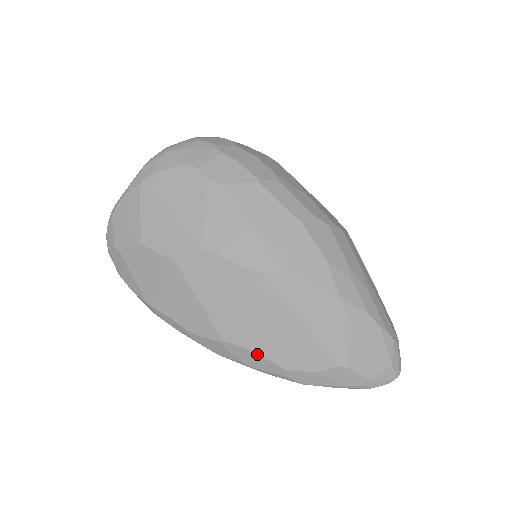
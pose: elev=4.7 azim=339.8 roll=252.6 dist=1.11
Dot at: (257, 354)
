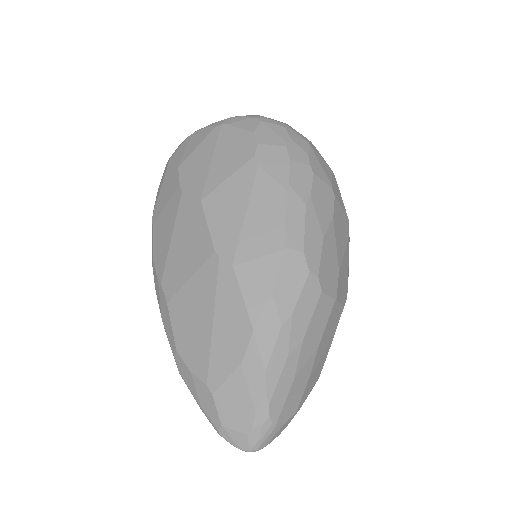
Dot at: (170, 316)
